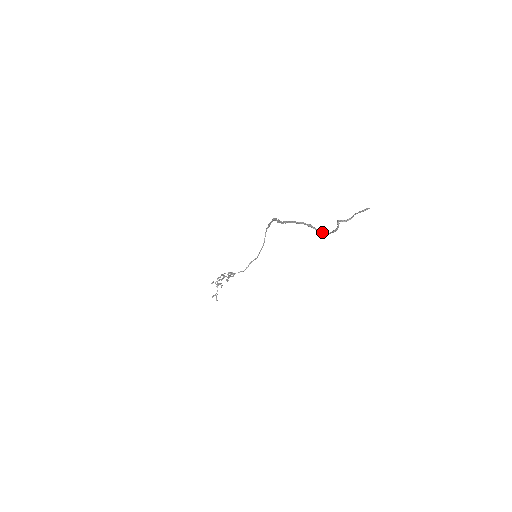
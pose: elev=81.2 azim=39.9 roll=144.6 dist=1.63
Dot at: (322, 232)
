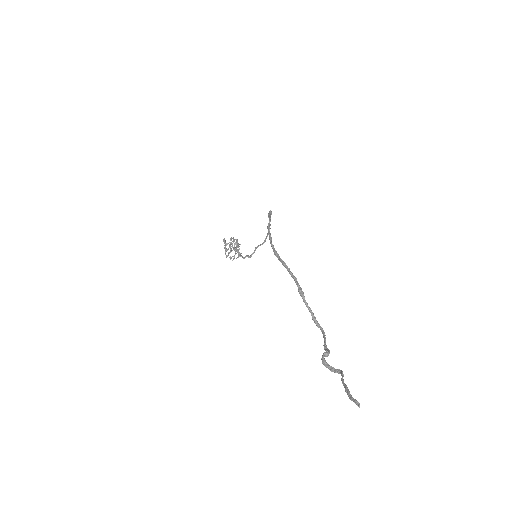
Dot at: (315, 322)
